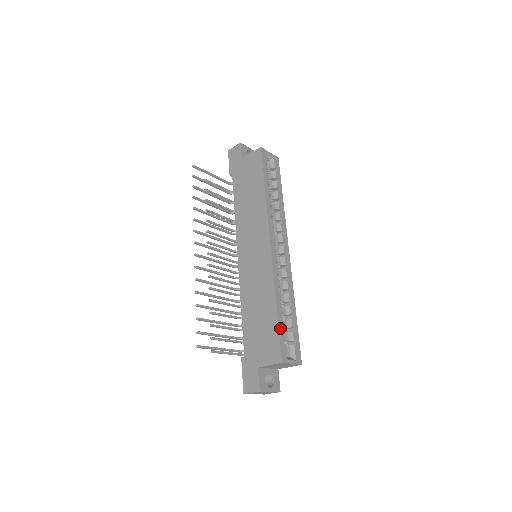
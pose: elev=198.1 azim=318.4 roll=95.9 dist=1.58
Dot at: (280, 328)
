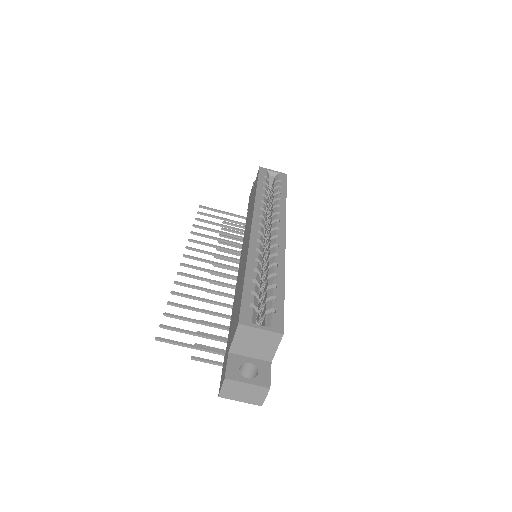
Dot at: (246, 292)
